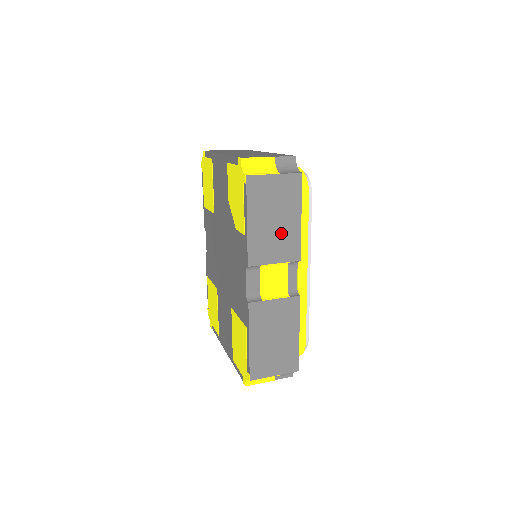
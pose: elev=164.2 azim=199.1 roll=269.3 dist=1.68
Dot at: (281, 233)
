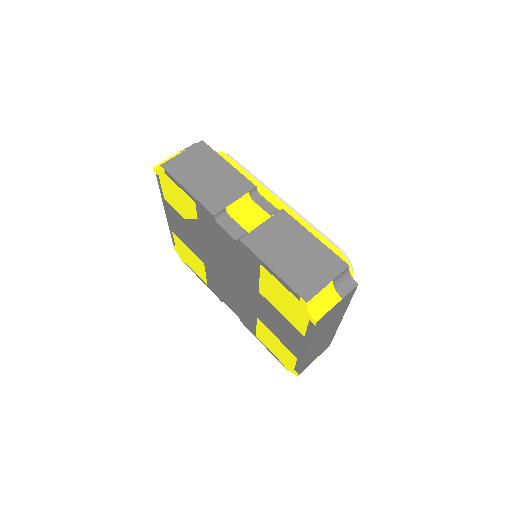
Dot at: (221, 180)
